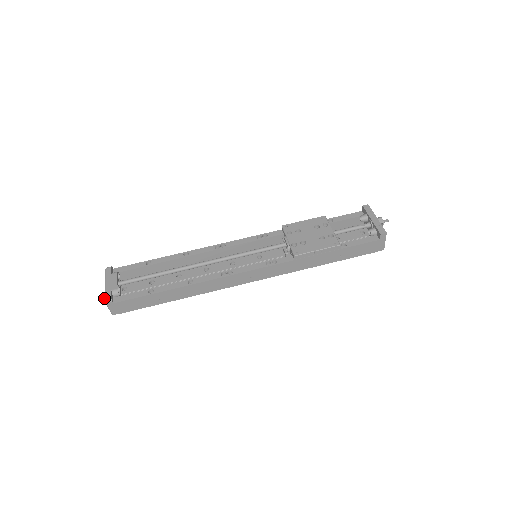
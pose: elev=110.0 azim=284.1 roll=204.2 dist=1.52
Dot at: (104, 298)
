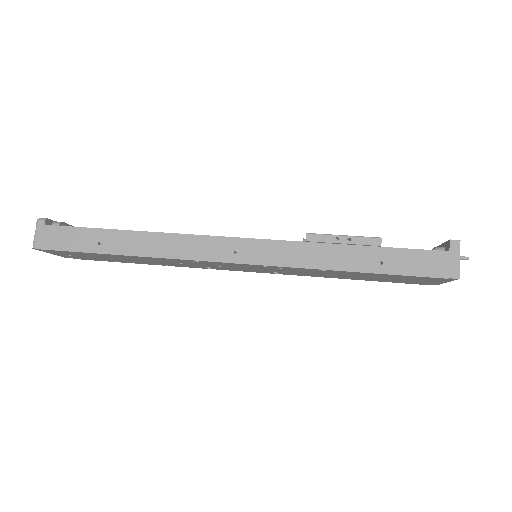
Dot at: occluded
